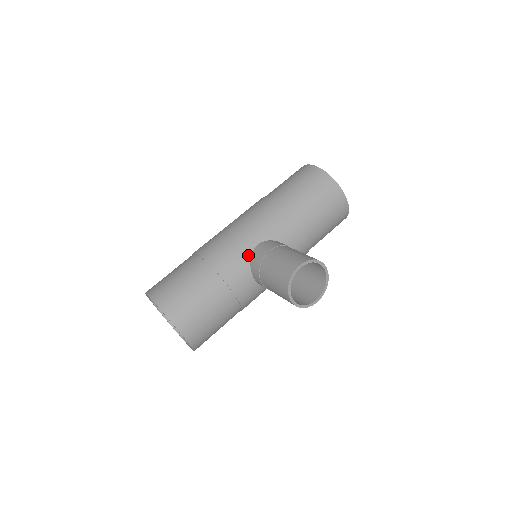
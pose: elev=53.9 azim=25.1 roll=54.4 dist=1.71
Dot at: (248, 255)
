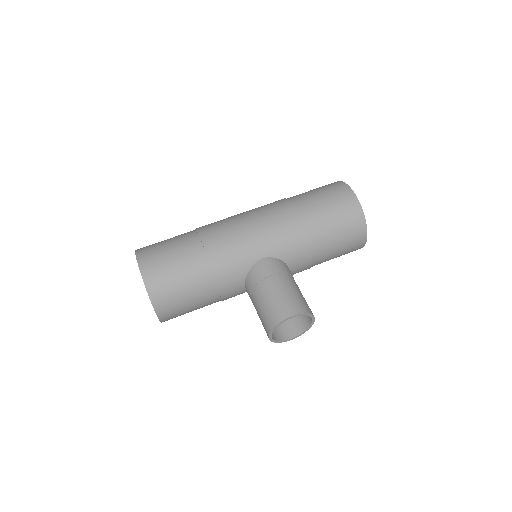
Dot at: (249, 265)
